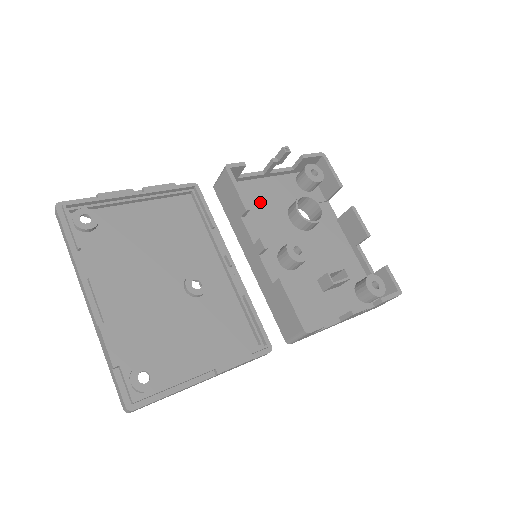
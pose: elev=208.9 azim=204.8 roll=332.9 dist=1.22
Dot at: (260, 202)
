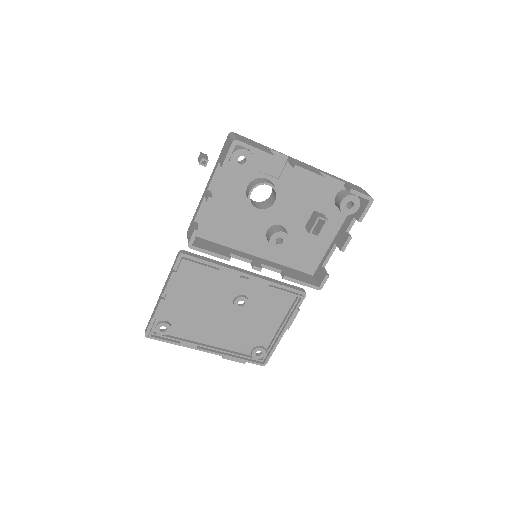
Dot at: (225, 216)
